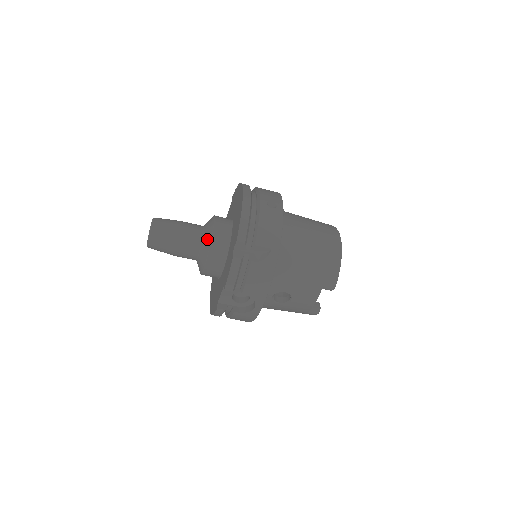
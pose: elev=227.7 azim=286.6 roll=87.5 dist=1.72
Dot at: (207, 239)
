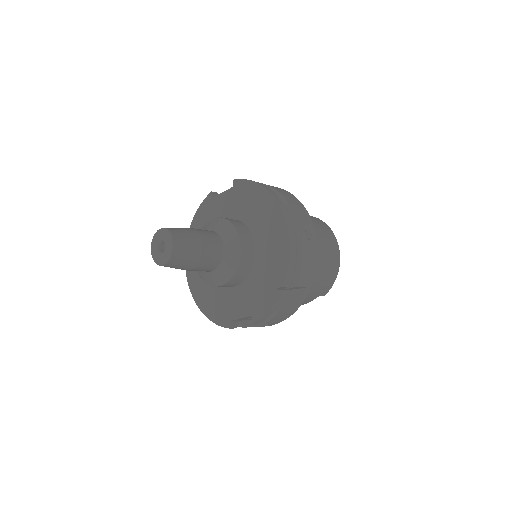
Dot at: (232, 261)
